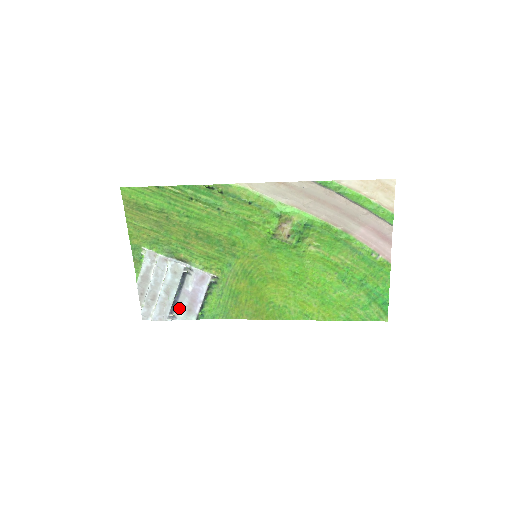
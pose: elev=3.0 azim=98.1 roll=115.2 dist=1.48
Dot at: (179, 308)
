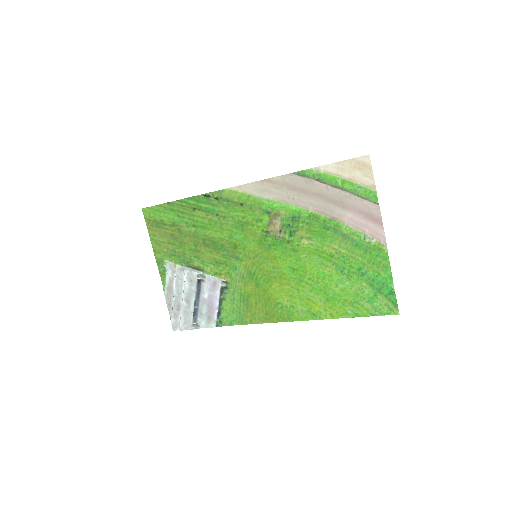
Dot at: (200, 316)
